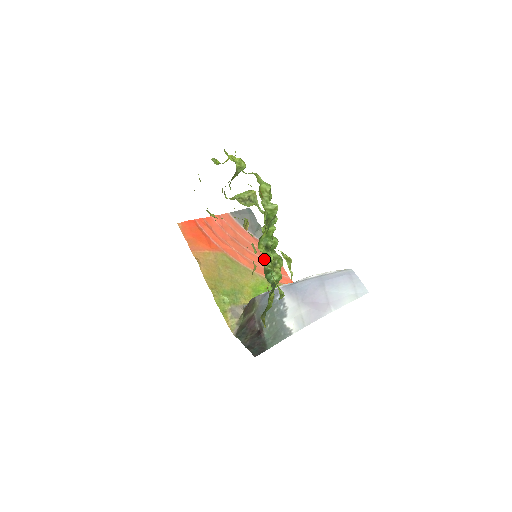
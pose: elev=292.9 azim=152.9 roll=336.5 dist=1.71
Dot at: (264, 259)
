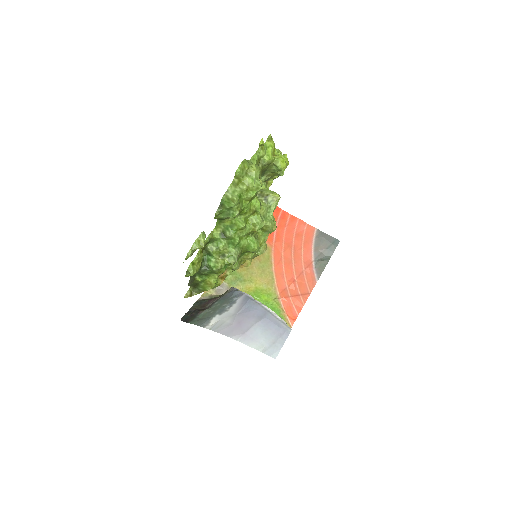
Dot at: (214, 241)
